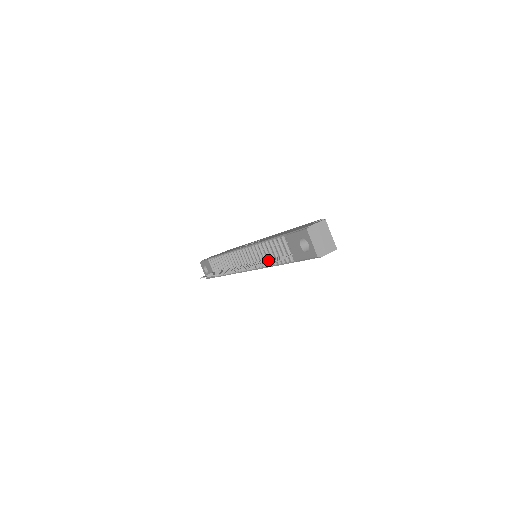
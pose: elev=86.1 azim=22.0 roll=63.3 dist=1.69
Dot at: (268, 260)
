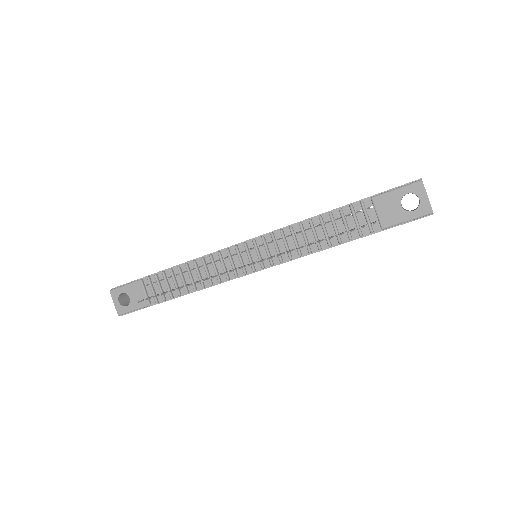
Dot at: (322, 239)
